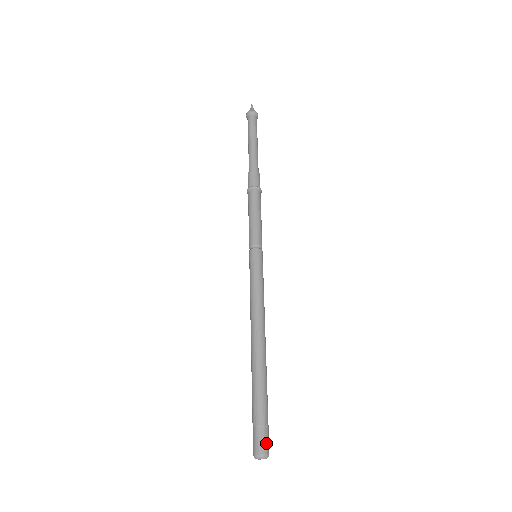
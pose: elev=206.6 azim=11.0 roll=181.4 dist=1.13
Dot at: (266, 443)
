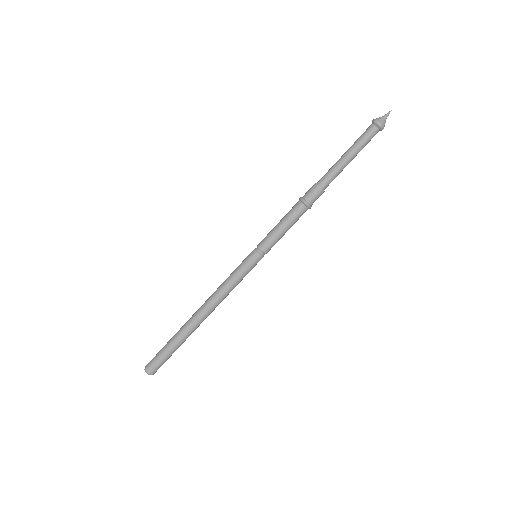
Dot at: occluded
